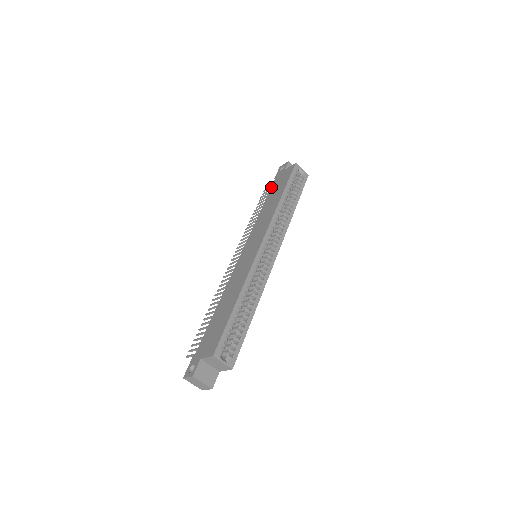
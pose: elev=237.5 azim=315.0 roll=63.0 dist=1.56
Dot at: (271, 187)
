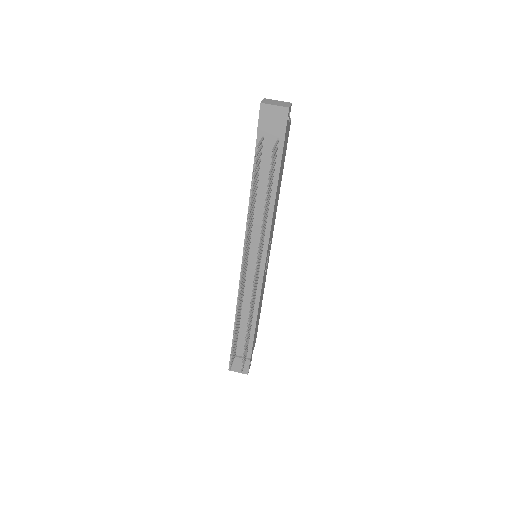
Dot at: (232, 341)
